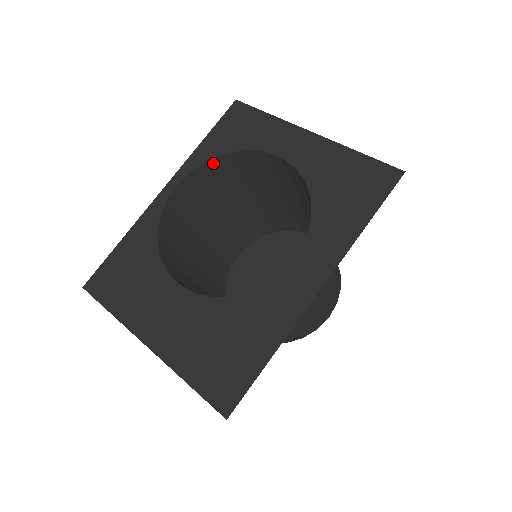
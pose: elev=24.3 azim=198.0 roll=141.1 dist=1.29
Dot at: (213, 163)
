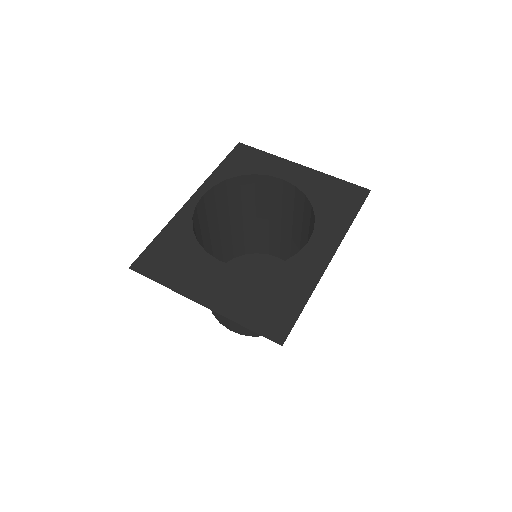
Dot at: (228, 183)
